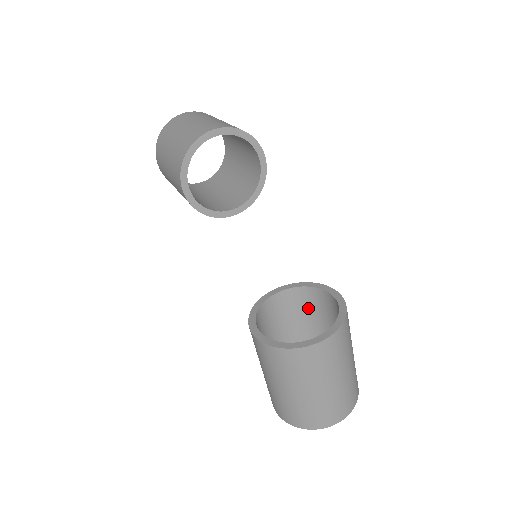
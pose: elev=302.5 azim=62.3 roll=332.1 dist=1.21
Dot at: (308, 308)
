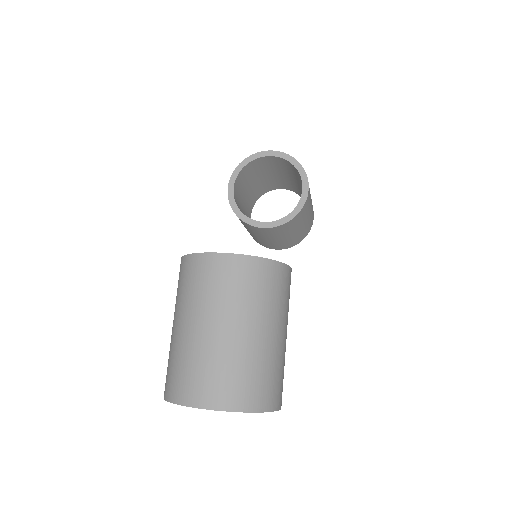
Dot at: occluded
